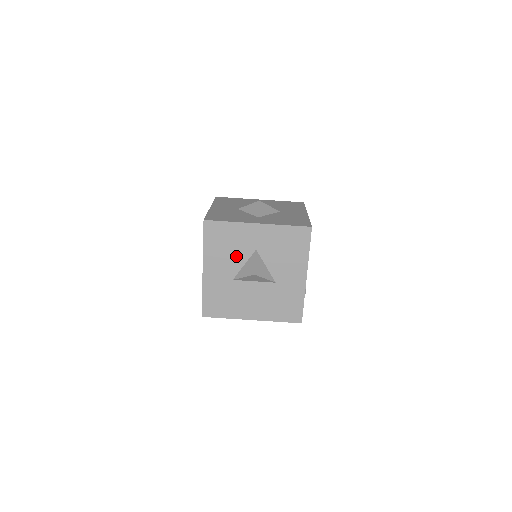
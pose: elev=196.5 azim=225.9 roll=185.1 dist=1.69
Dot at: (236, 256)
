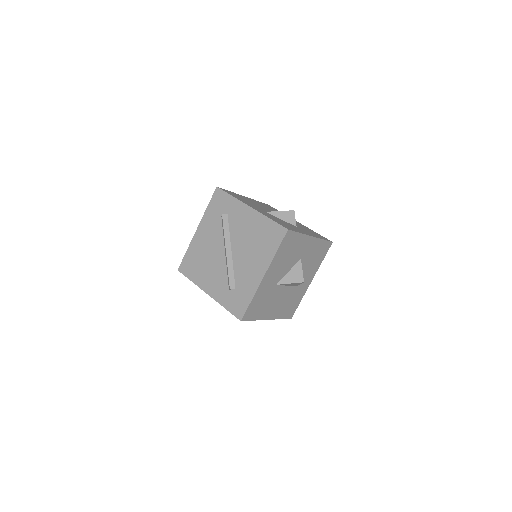
Dot at: (288, 264)
